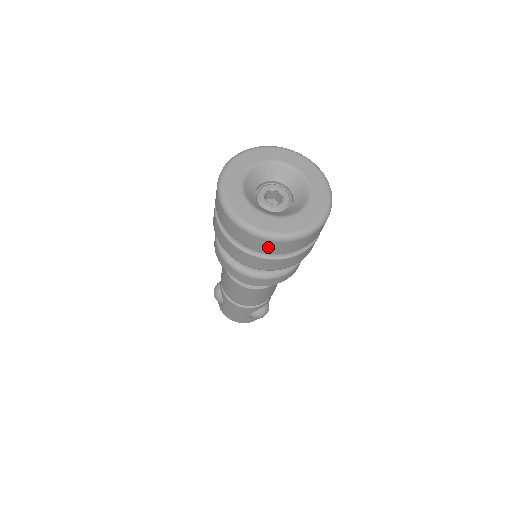
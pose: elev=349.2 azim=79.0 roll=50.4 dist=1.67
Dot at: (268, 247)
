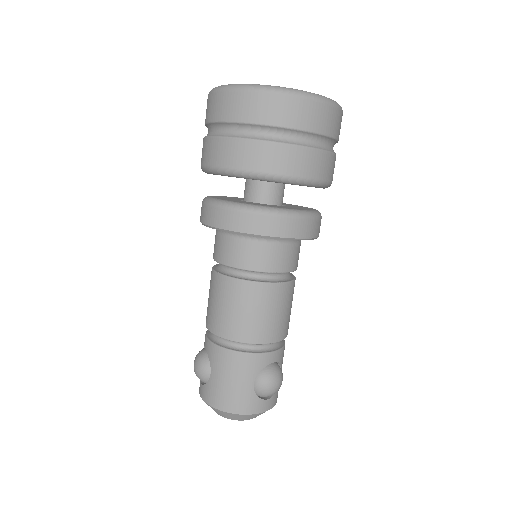
Dot at: (279, 111)
